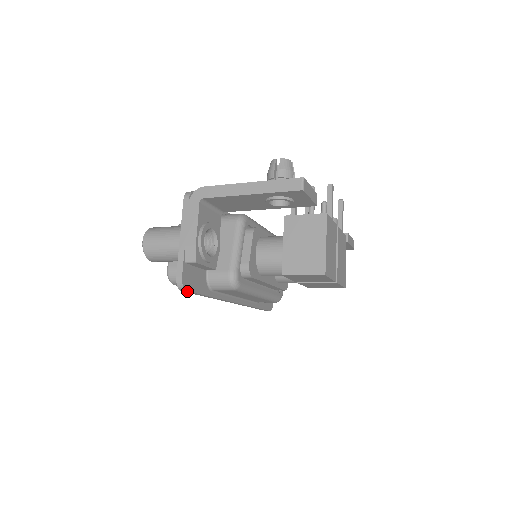
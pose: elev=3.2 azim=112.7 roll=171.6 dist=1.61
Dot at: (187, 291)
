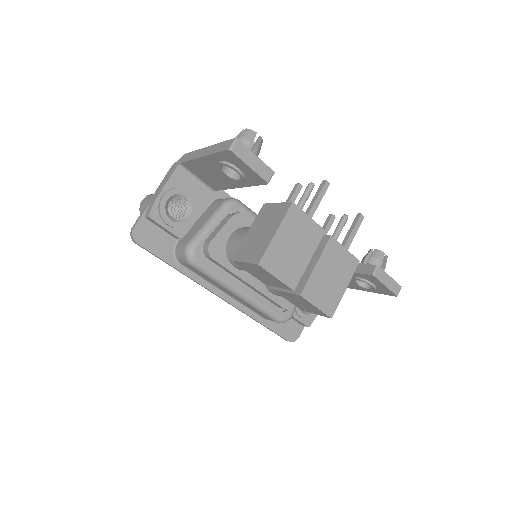
Dot at: (138, 244)
